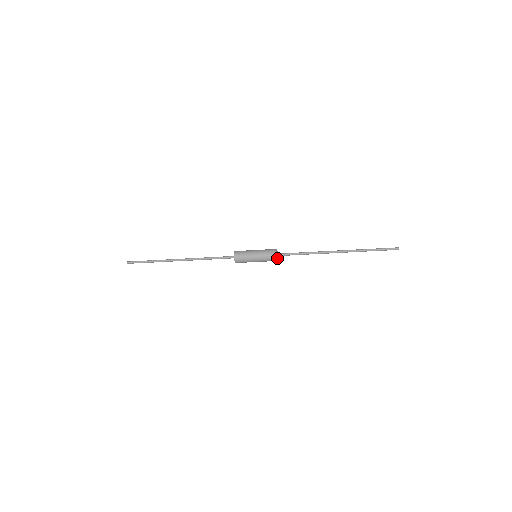
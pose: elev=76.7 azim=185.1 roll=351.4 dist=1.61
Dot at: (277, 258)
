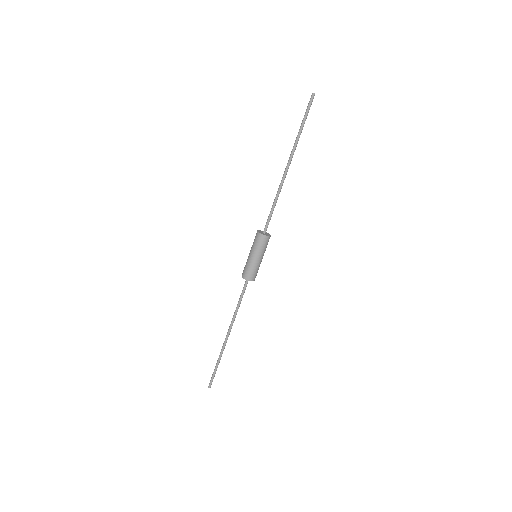
Dot at: (268, 235)
